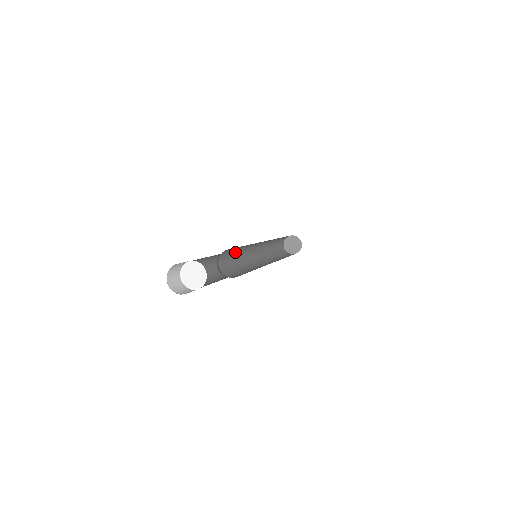
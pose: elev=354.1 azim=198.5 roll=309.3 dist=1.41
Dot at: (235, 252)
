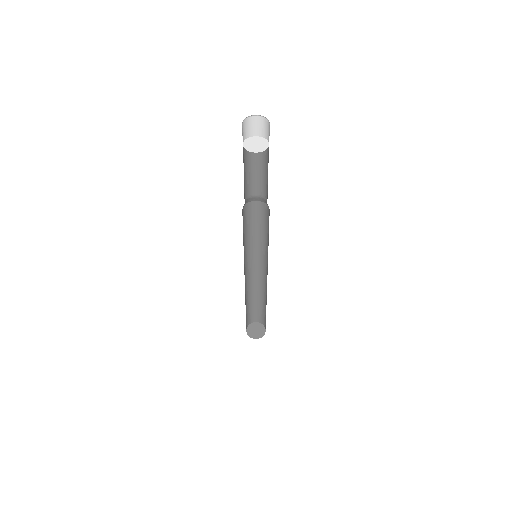
Dot at: (244, 234)
